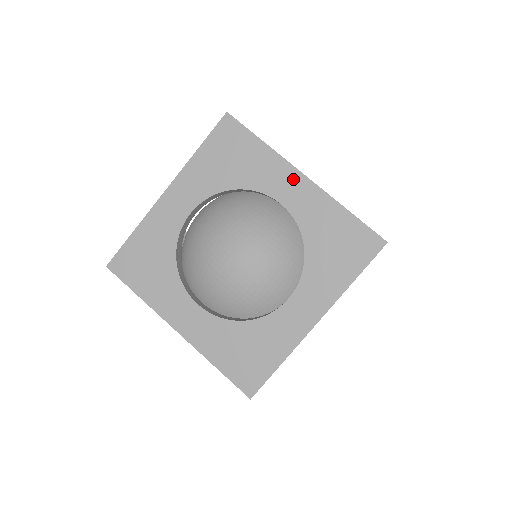
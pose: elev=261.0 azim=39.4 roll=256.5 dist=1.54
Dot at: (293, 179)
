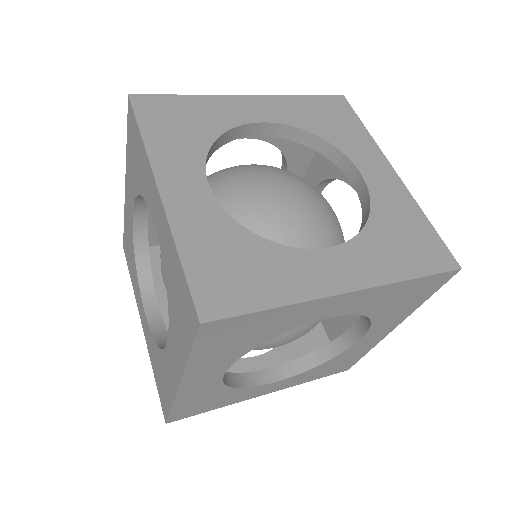
Dot at: (335, 302)
